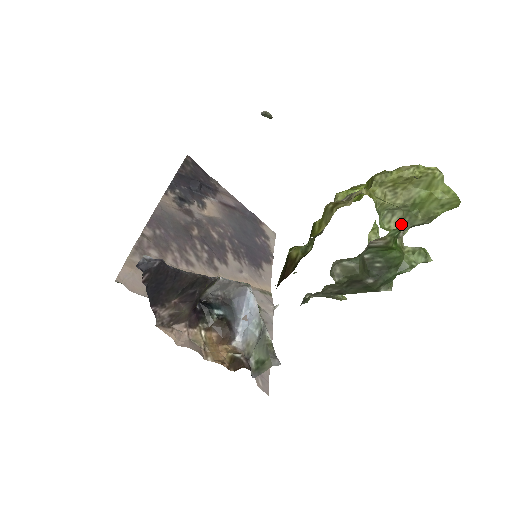
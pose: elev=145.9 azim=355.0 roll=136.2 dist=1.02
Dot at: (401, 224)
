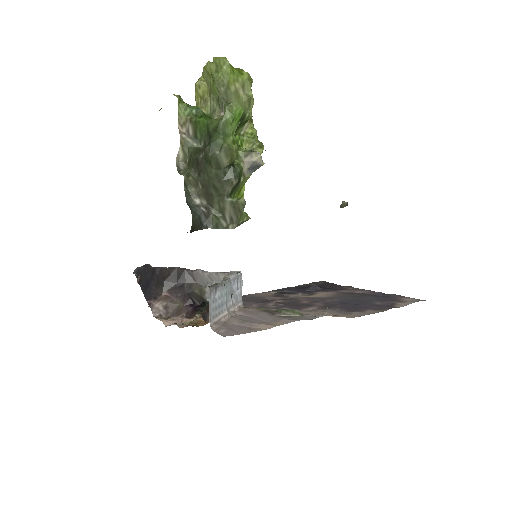
Dot at: (221, 111)
